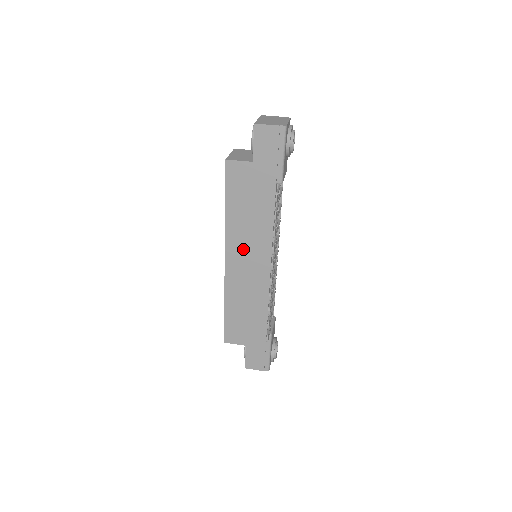
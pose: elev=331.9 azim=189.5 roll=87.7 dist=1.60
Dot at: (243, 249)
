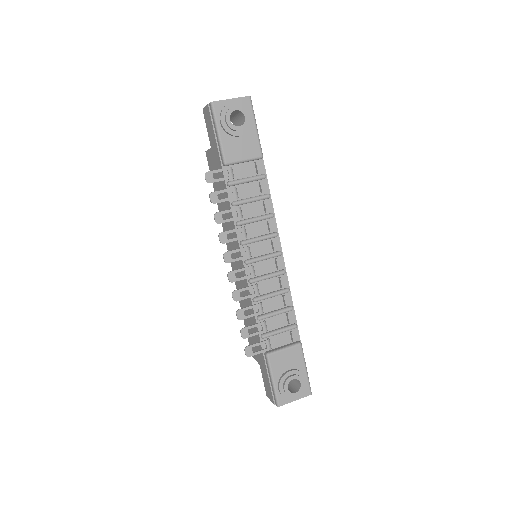
Dot at: (231, 243)
